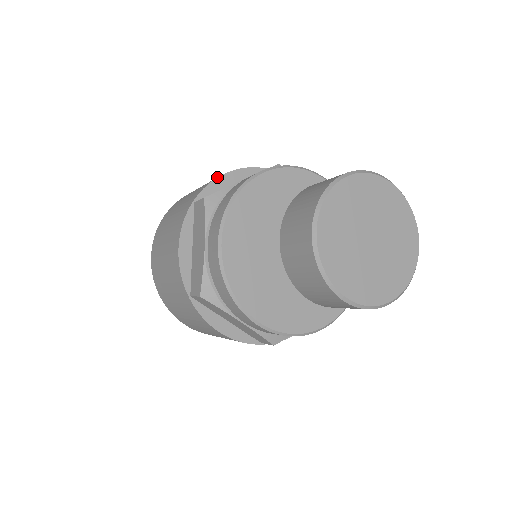
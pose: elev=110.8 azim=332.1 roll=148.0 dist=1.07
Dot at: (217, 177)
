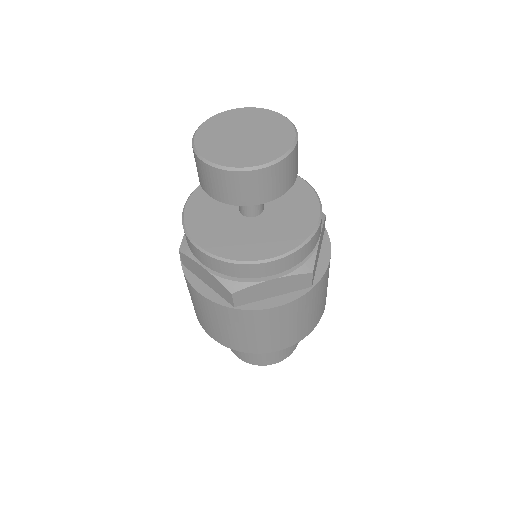
Dot at: occluded
